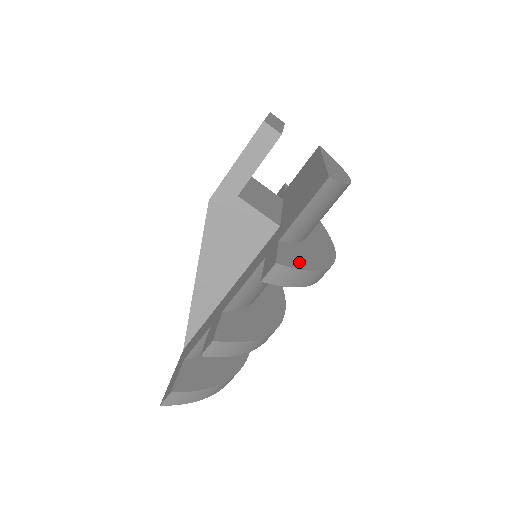
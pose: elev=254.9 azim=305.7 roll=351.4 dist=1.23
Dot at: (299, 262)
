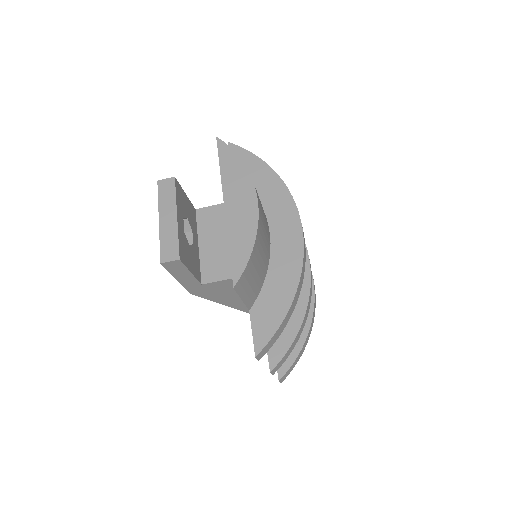
Dot at: (272, 321)
